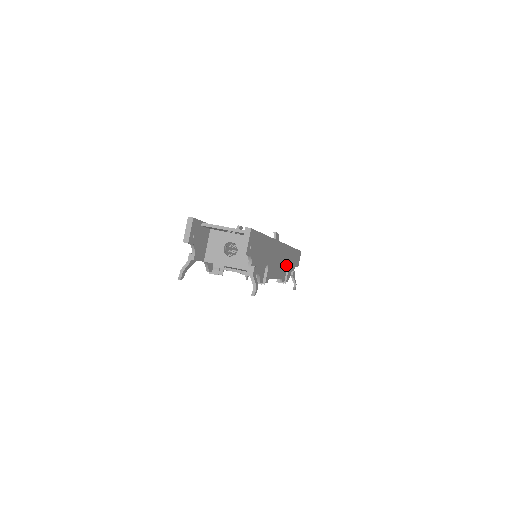
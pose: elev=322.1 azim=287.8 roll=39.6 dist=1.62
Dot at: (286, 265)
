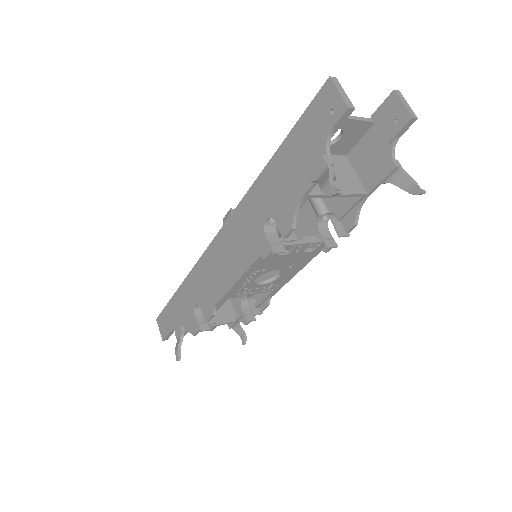
Dot at: occluded
